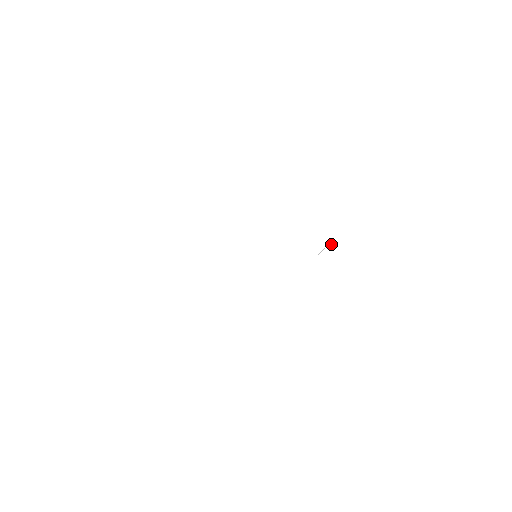
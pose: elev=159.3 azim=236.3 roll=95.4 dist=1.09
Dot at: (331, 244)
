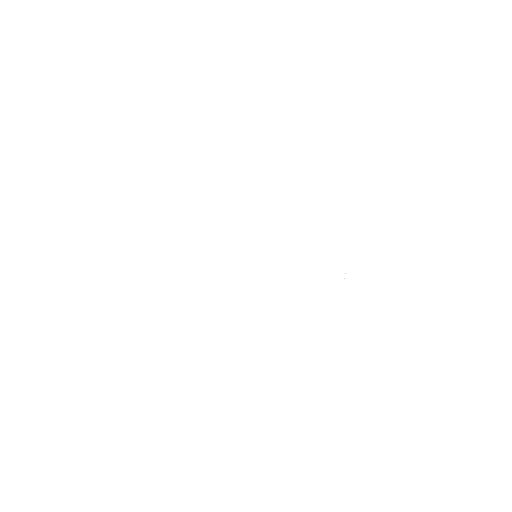
Dot at: (345, 273)
